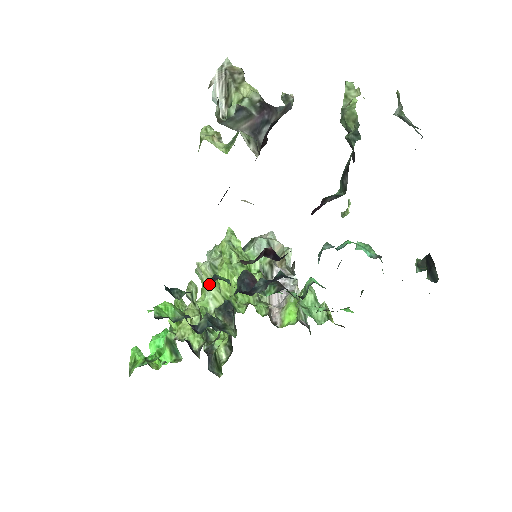
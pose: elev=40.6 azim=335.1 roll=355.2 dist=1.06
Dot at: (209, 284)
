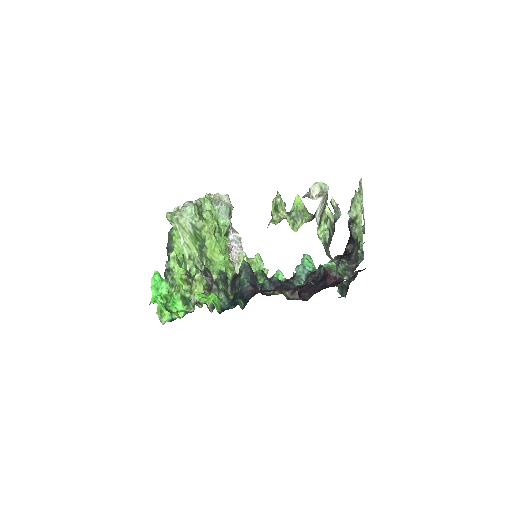
Dot at: (247, 290)
